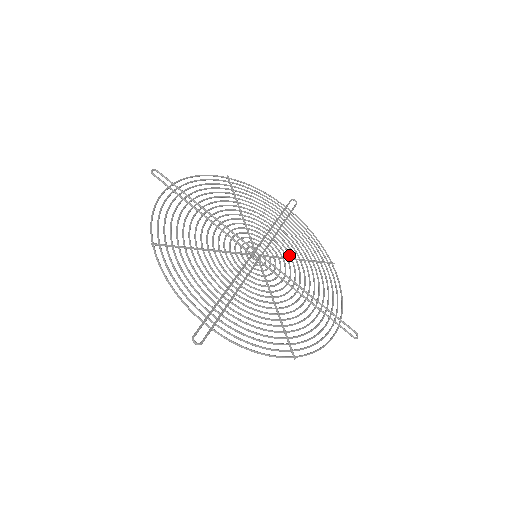
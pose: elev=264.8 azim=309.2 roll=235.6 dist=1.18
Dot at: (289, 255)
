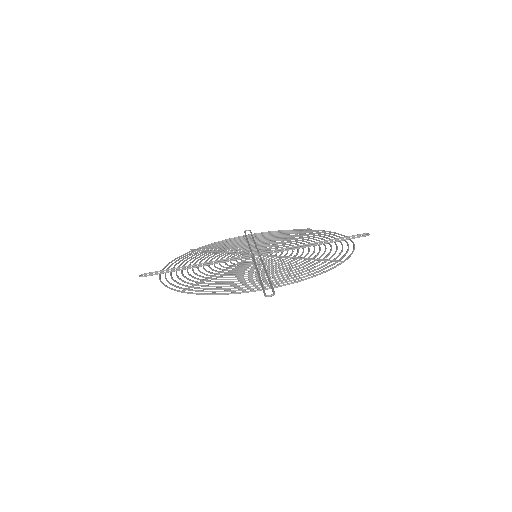
Dot at: occluded
